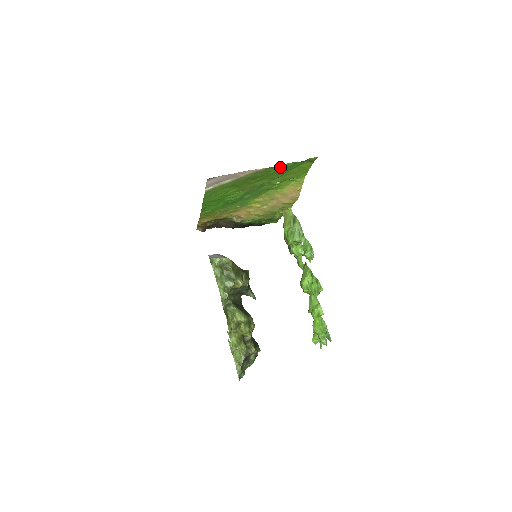
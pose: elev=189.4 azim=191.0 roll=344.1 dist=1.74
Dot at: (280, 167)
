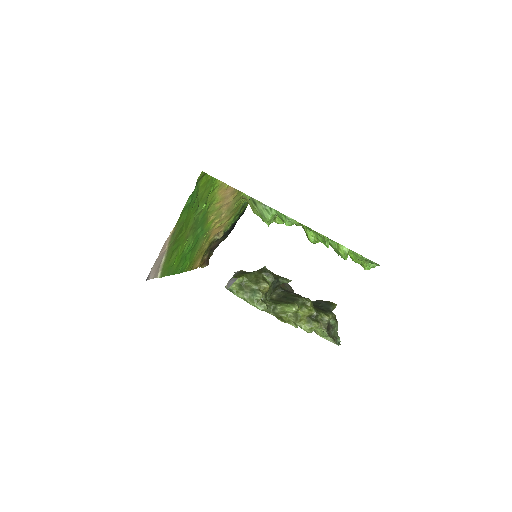
Dot at: (185, 210)
